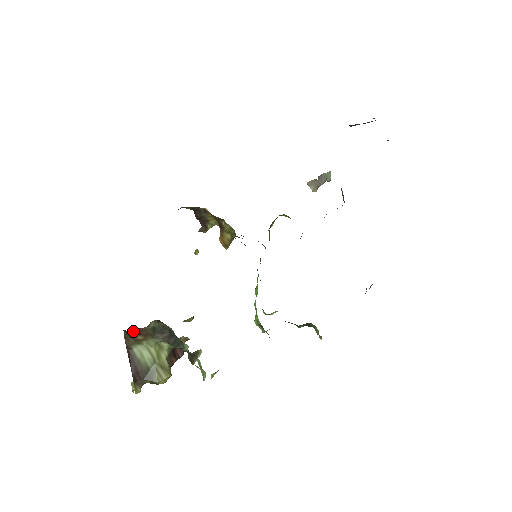
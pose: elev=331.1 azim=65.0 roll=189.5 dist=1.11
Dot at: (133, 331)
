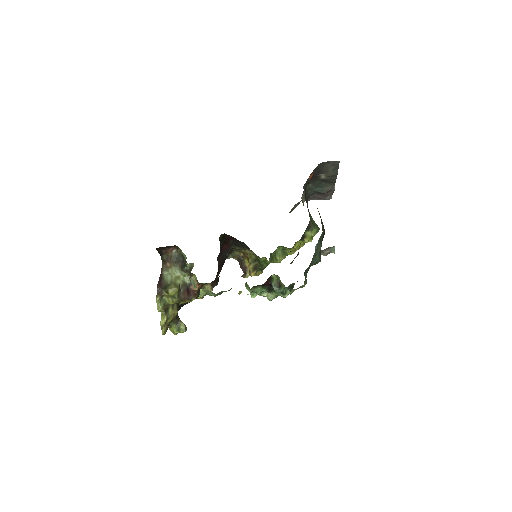
Dot at: (165, 258)
